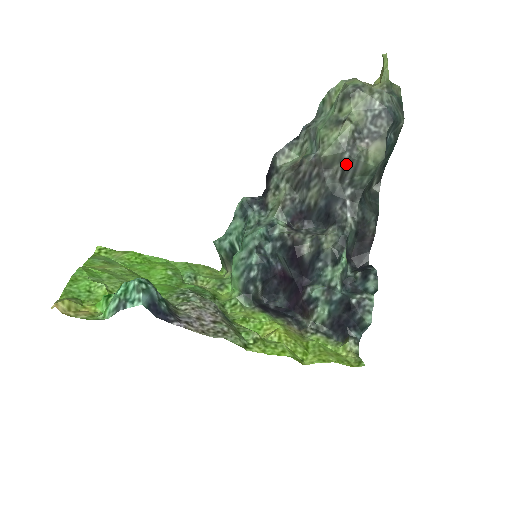
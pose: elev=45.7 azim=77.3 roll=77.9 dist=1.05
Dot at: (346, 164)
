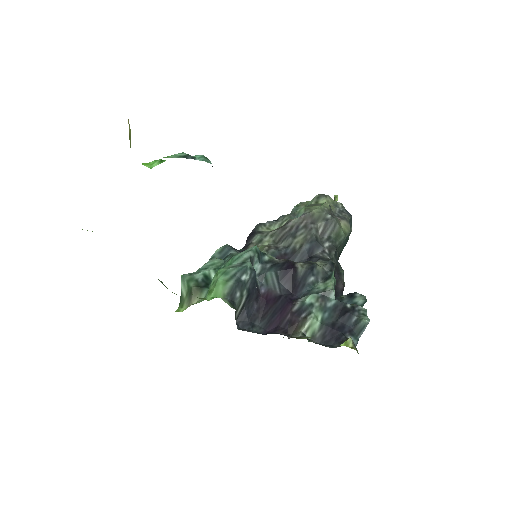
Dot at: (328, 222)
